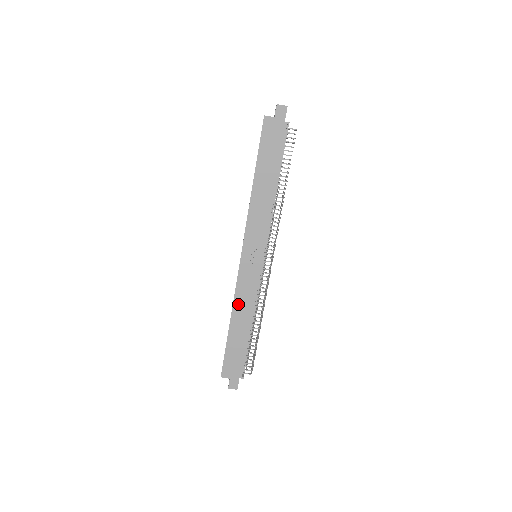
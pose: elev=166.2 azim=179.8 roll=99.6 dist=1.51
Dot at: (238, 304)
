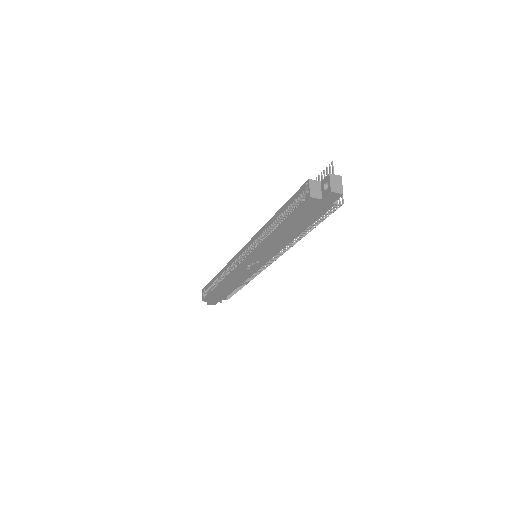
Dot at: (229, 280)
